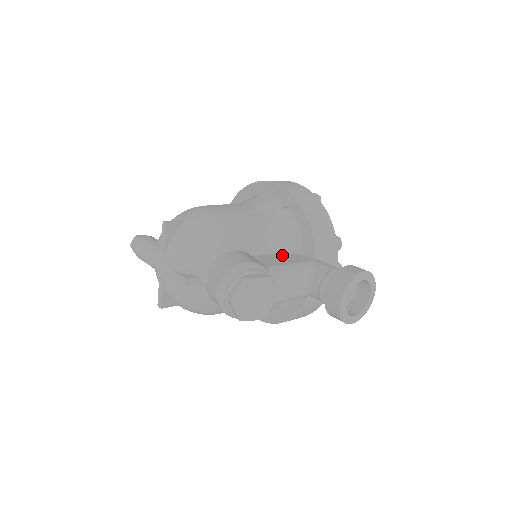
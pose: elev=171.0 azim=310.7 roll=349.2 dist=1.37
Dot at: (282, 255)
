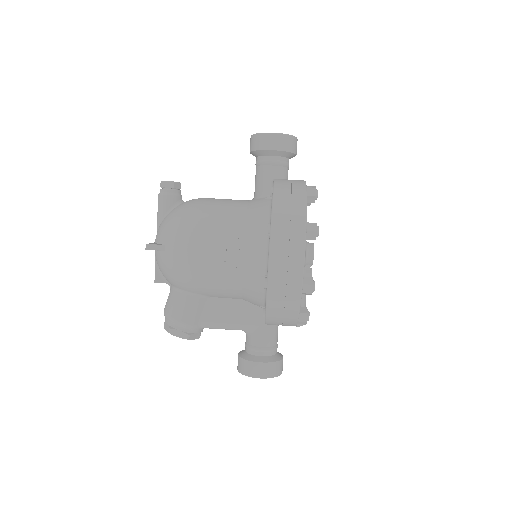
Dot at: (240, 304)
